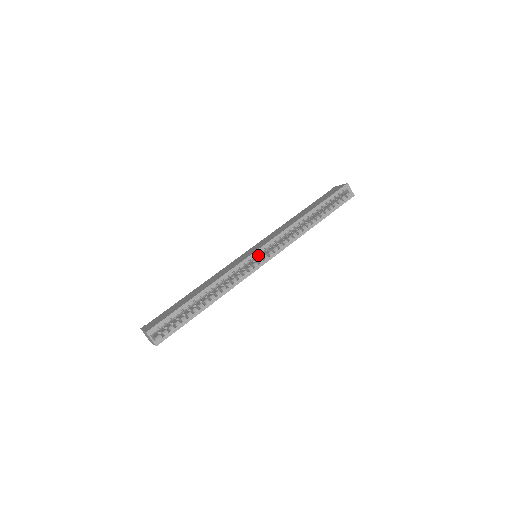
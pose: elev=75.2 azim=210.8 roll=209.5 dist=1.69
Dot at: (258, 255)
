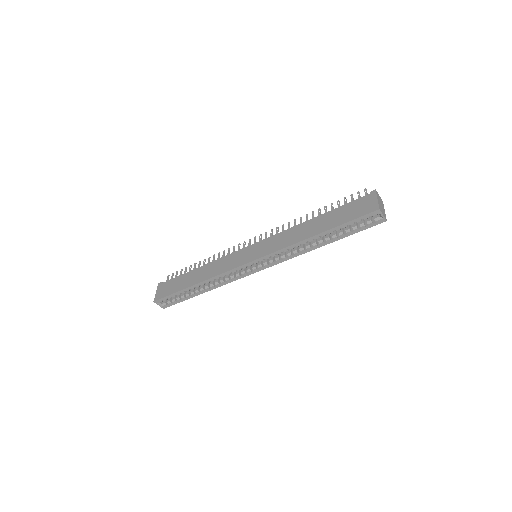
Dot at: occluded
